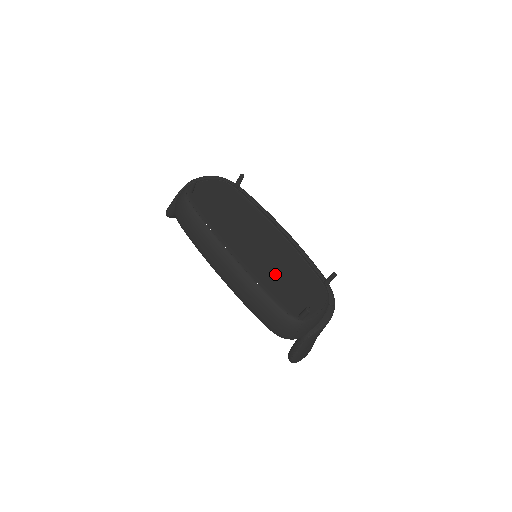
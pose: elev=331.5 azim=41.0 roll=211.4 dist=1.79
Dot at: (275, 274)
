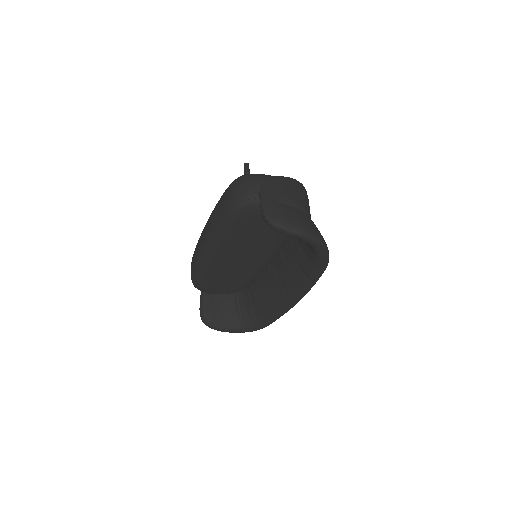
Dot at: occluded
